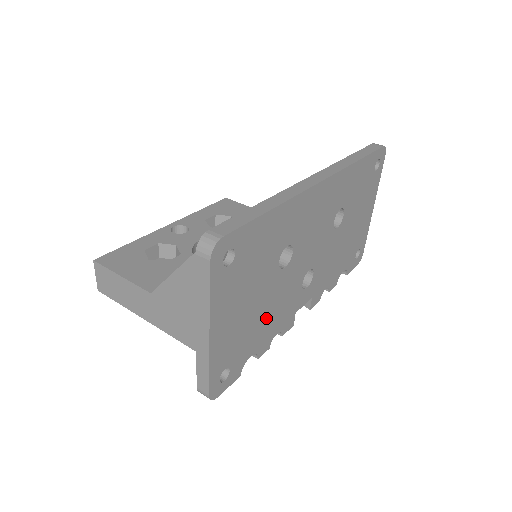
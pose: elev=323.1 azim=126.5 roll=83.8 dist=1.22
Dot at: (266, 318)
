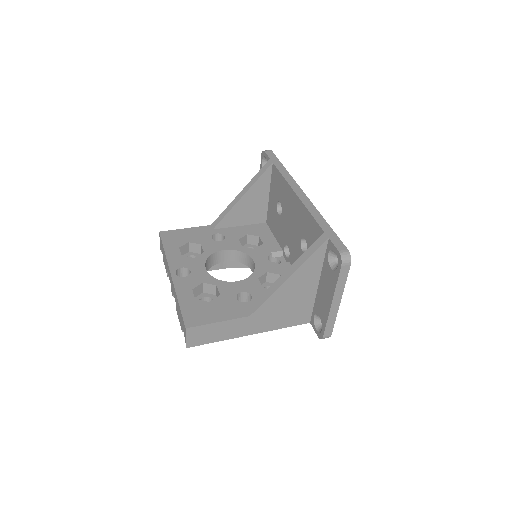
Dot at: occluded
